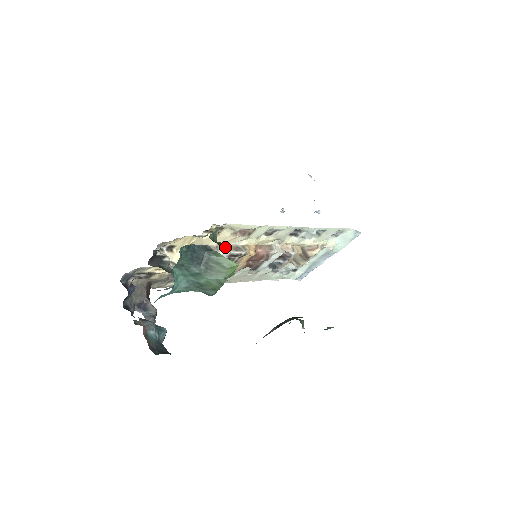
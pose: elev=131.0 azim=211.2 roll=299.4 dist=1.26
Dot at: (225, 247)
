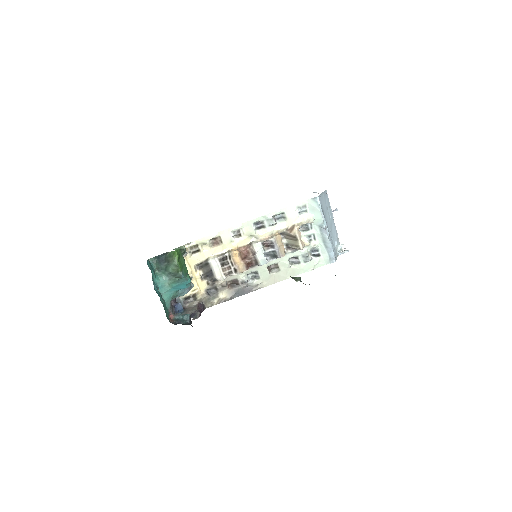
Dot at: (183, 250)
